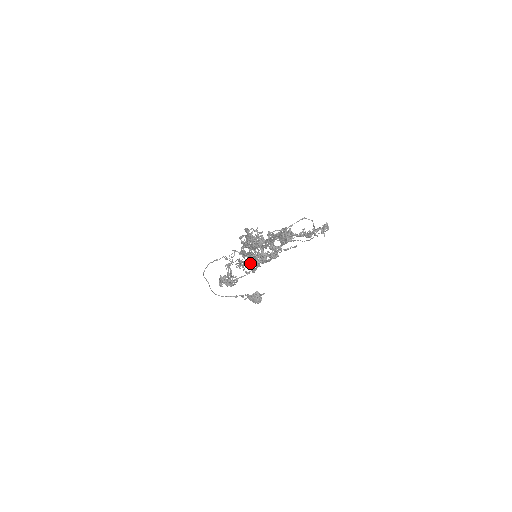
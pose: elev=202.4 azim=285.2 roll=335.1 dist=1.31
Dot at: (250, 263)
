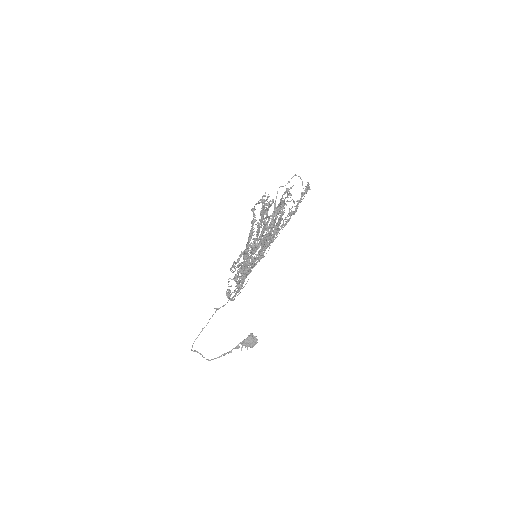
Dot at: (254, 260)
